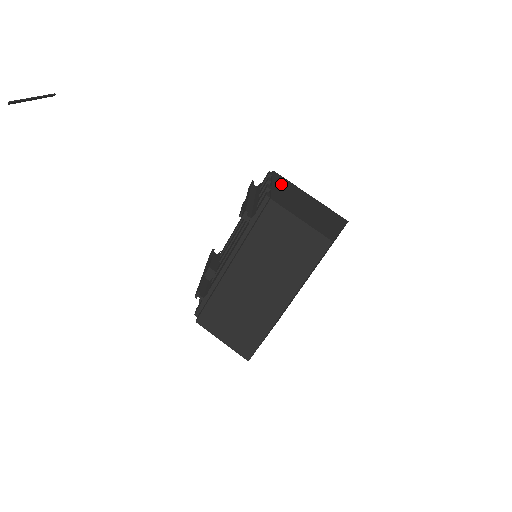
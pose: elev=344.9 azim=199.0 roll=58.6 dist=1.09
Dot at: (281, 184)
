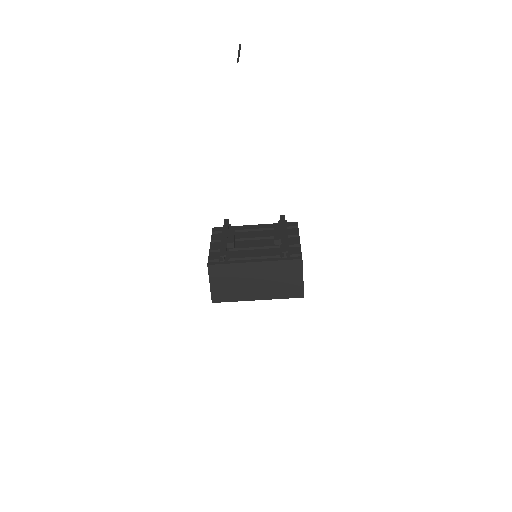
Dot at: occluded
